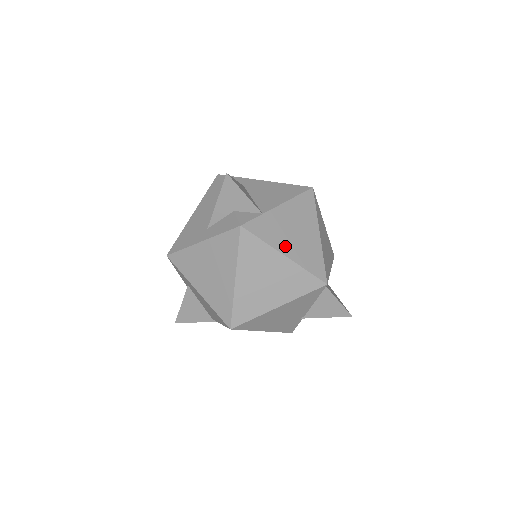
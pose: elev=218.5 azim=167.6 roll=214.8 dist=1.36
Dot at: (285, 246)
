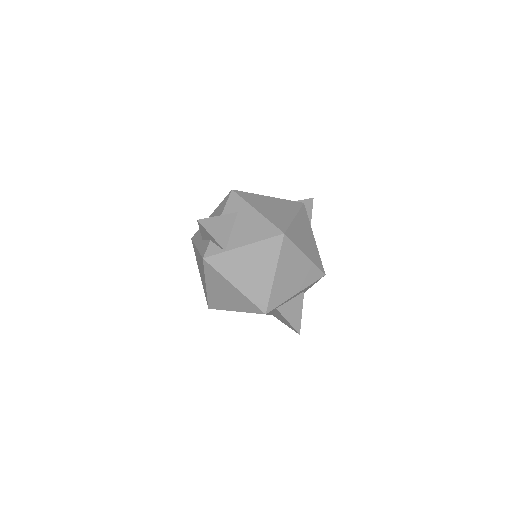
Dot at: (237, 279)
